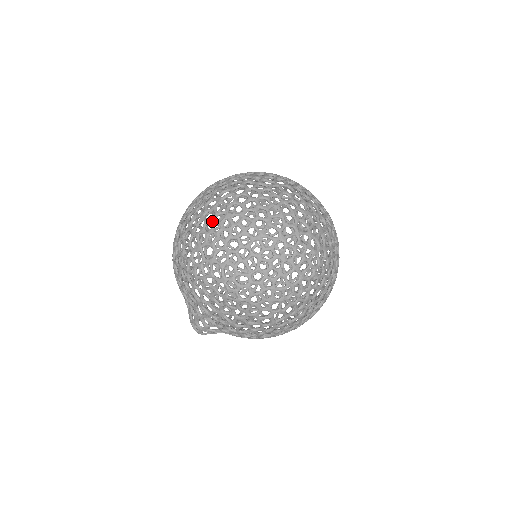
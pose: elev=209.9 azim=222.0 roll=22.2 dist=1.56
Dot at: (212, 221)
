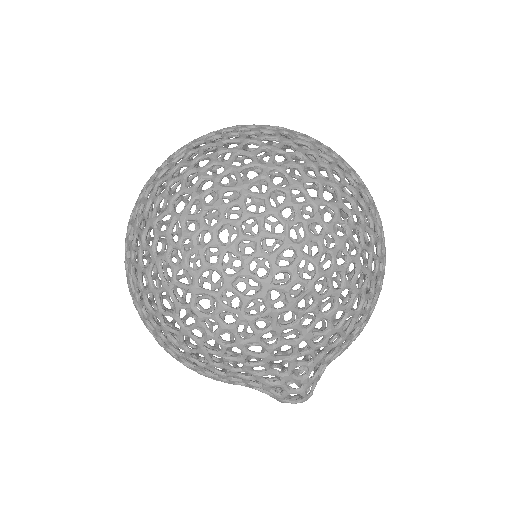
Dot at: (172, 245)
